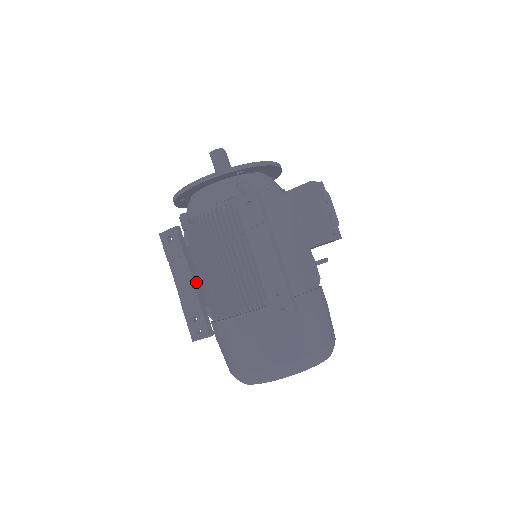
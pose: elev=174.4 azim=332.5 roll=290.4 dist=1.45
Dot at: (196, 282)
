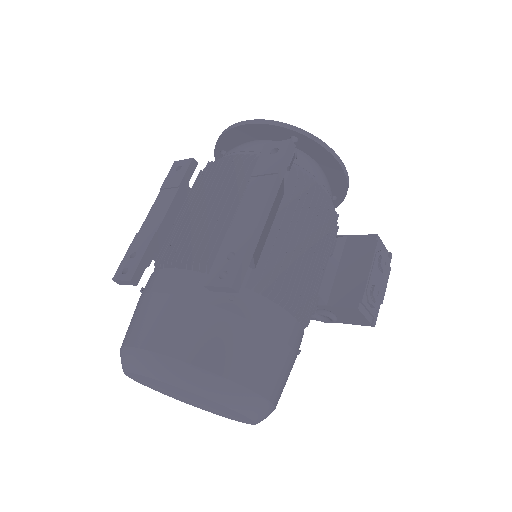
Dot at: (167, 221)
